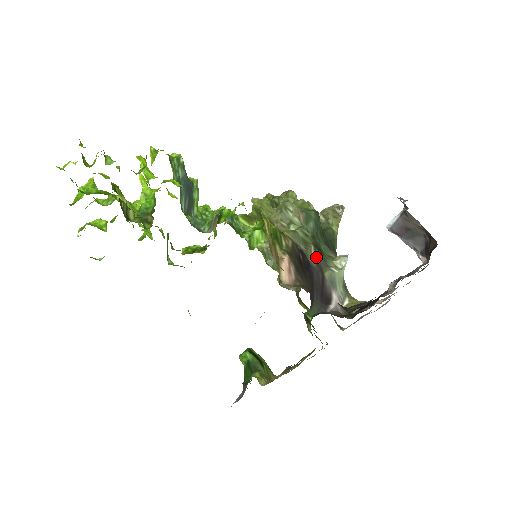
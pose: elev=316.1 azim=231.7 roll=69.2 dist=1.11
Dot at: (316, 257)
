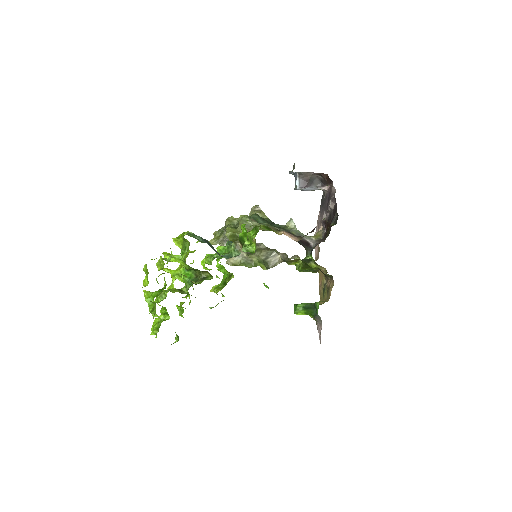
Dot at: occluded
